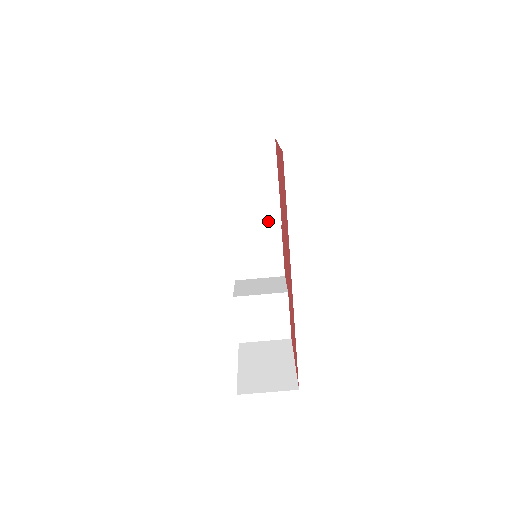
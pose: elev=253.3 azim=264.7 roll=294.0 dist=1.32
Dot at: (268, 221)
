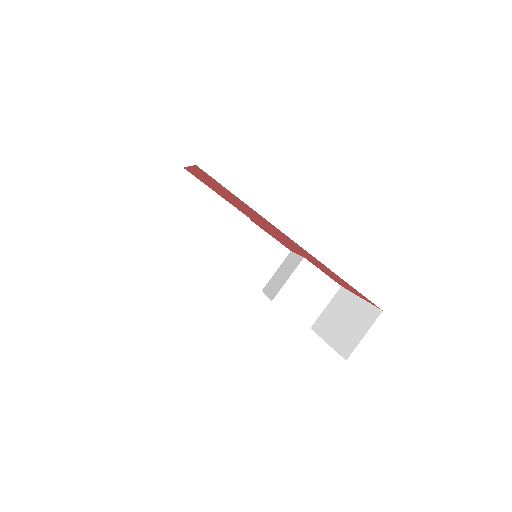
Dot at: (239, 227)
